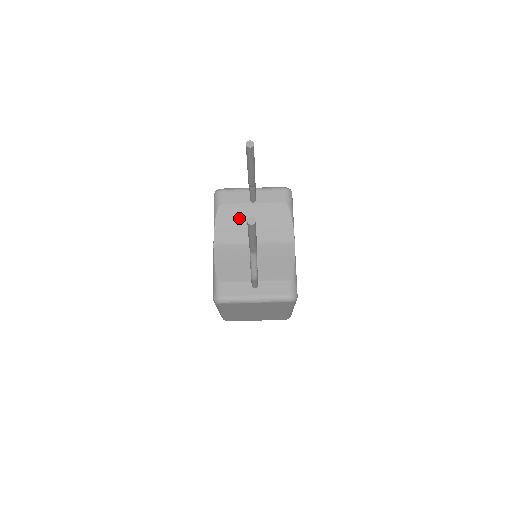
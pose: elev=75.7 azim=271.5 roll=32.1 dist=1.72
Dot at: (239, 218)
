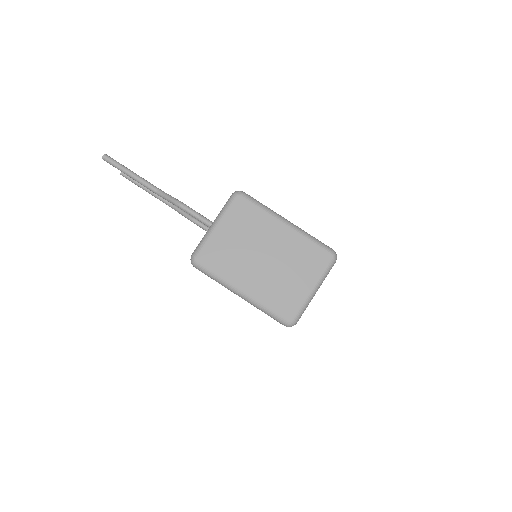
Dot at: occluded
